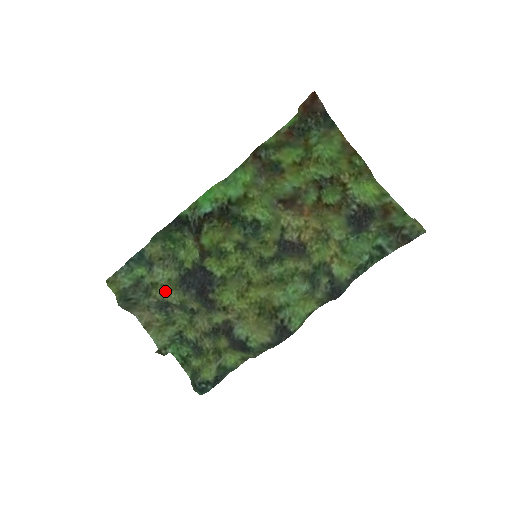
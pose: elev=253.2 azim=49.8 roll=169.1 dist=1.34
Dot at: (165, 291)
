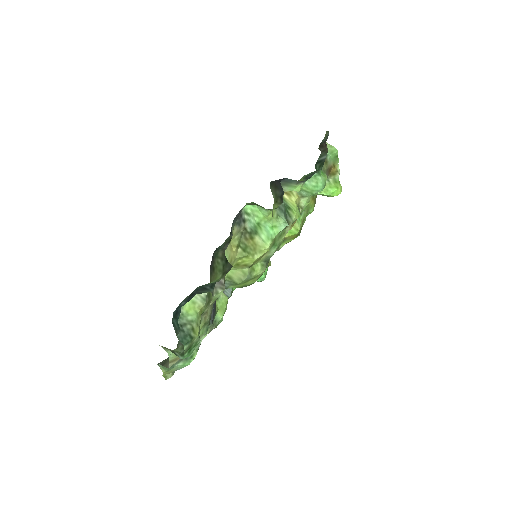
Dot at: occluded
